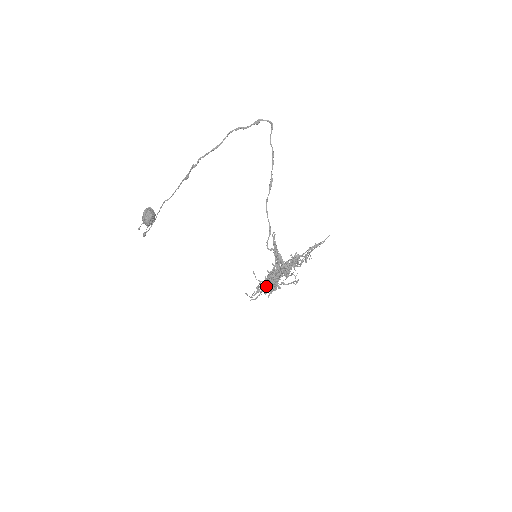
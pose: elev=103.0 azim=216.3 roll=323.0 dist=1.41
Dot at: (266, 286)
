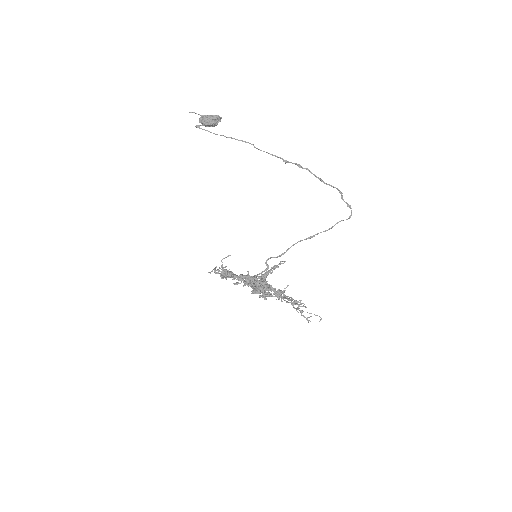
Dot at: occluded
